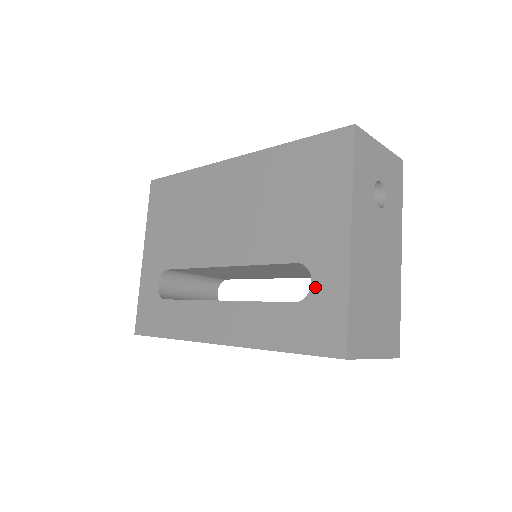
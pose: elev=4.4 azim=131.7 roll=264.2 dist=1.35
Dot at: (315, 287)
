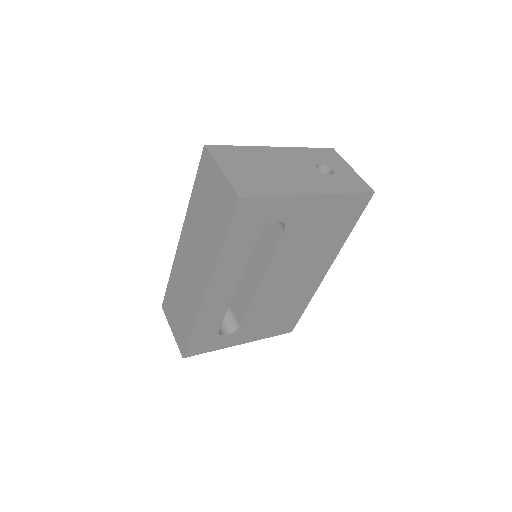
Dot at: occluded
